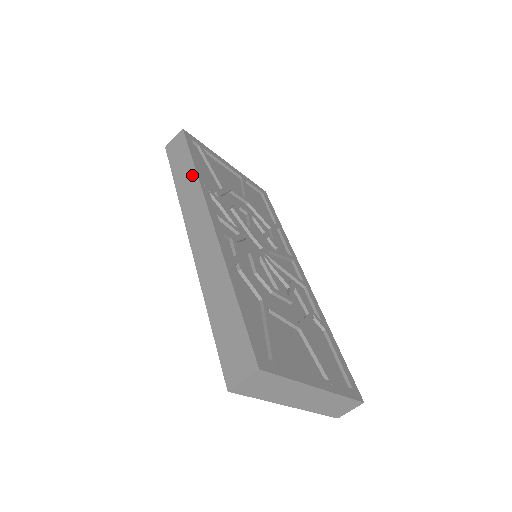
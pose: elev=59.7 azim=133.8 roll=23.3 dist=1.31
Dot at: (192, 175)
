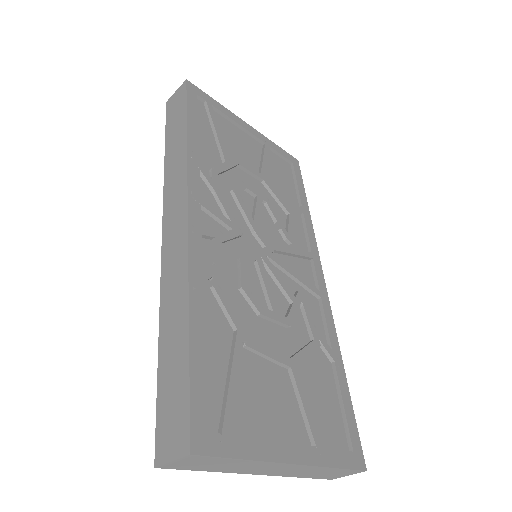
Dot at: (182, 145)
